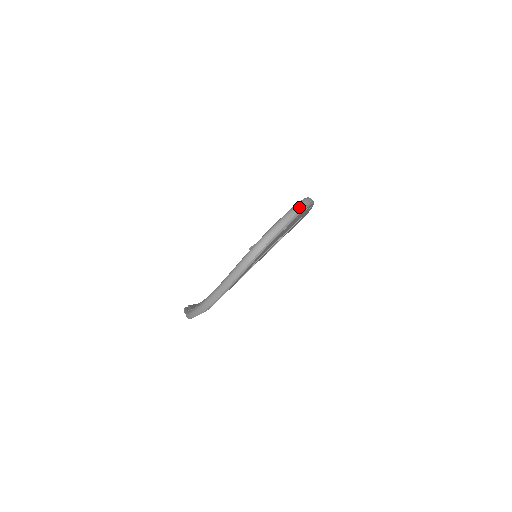
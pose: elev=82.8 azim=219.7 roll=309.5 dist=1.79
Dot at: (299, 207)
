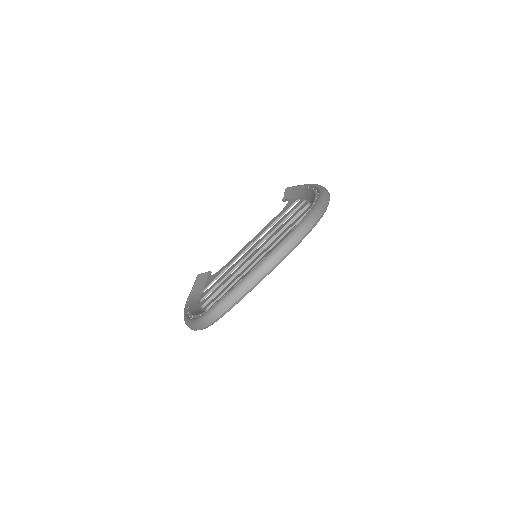
Dot at: (275, 258)
